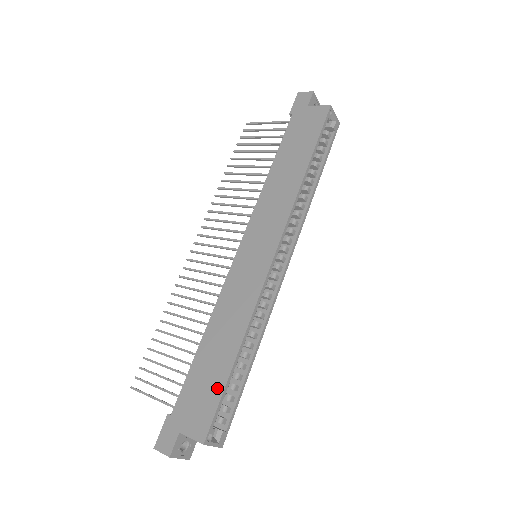
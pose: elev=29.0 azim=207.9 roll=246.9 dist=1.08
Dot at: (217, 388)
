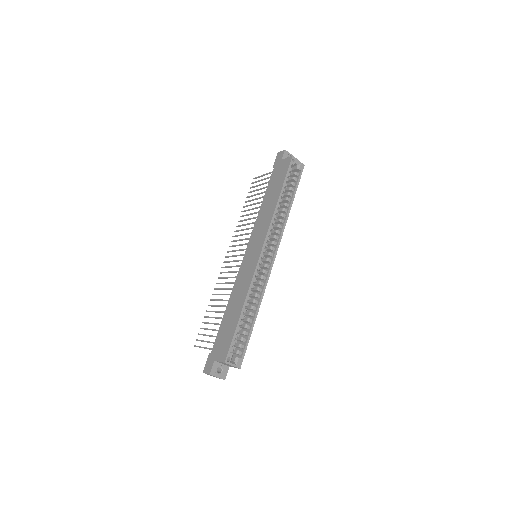
Dot at: (232, 332)
